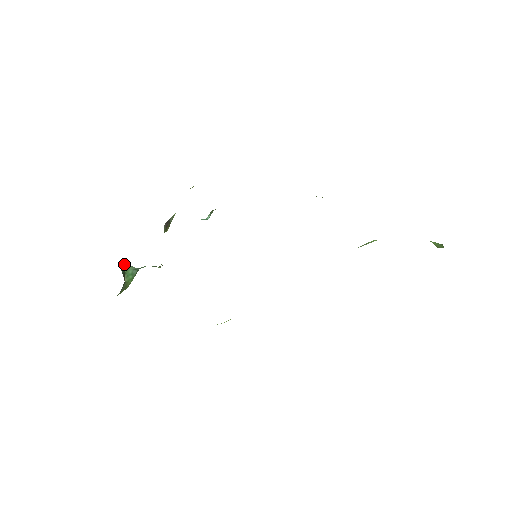
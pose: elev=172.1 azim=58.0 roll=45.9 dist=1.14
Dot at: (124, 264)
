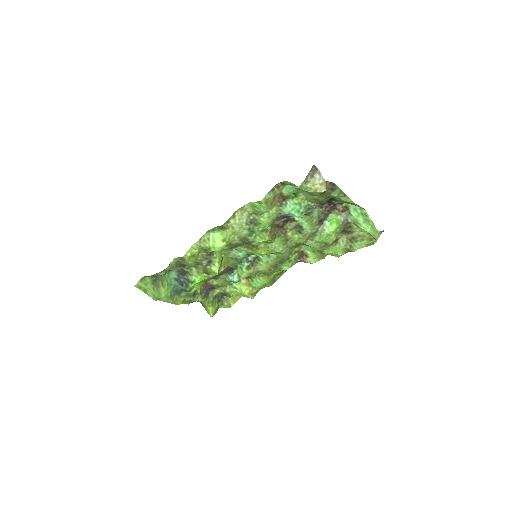
Dot at: occluded
